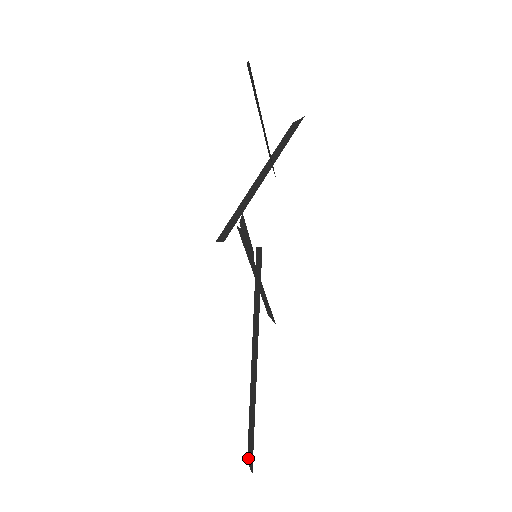
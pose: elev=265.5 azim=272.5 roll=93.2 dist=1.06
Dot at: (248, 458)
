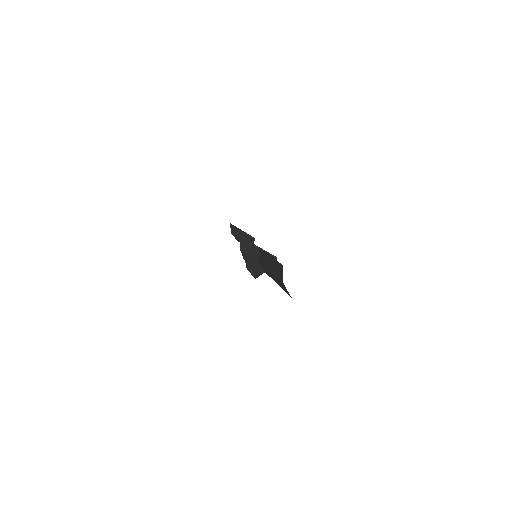
Dot at: (282, 279)
